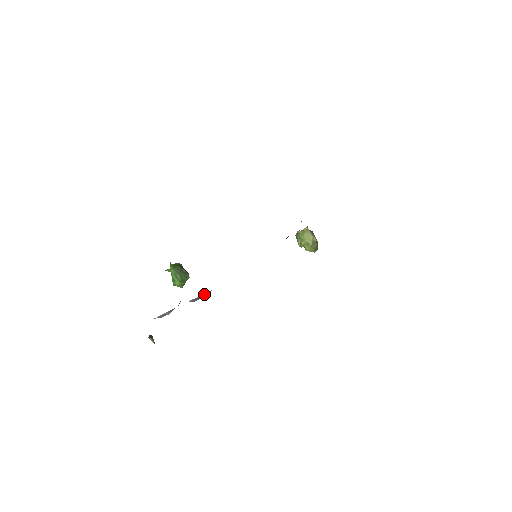
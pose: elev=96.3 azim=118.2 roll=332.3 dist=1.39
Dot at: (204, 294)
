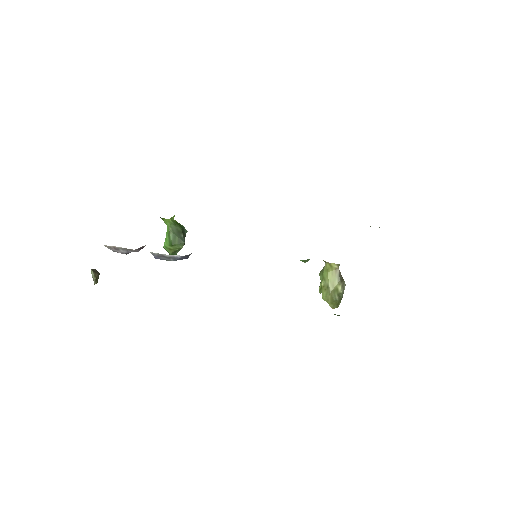
Dot at: (170, 255)
